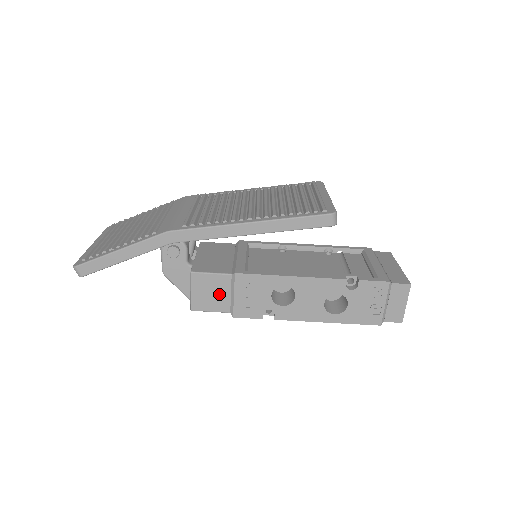
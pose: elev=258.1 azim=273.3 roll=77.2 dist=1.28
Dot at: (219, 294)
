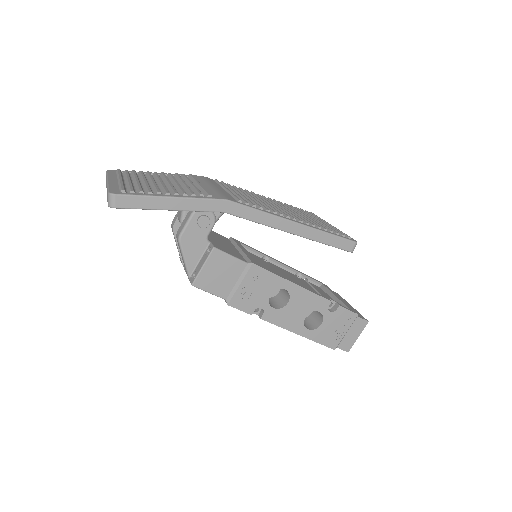
Dot at: (227, 278)
